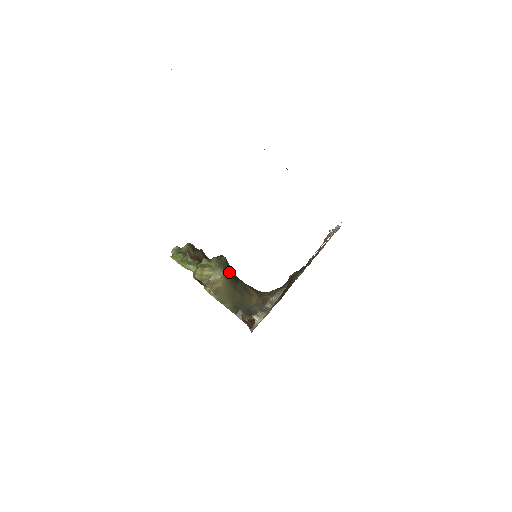
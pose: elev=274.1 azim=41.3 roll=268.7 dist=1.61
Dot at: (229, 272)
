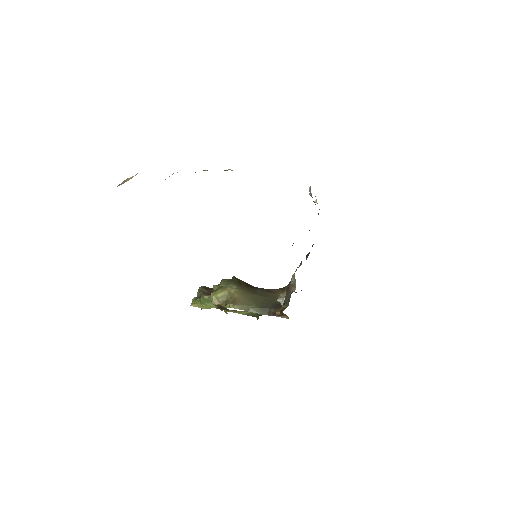
Dot at: (242, 284)
